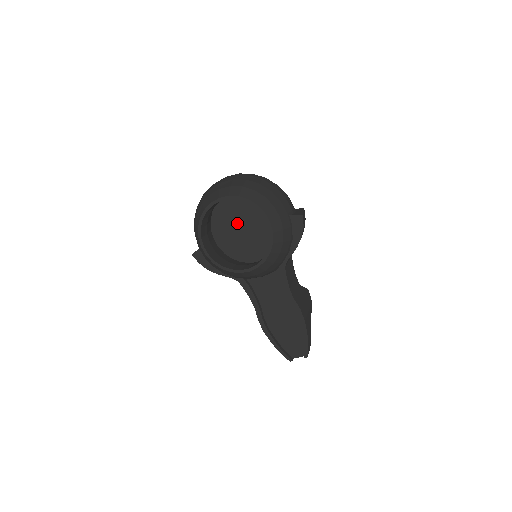
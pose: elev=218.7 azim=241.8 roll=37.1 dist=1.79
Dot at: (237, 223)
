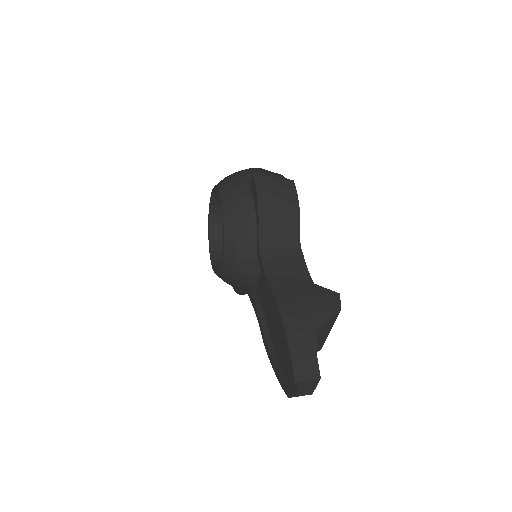
Dot at: occluded
